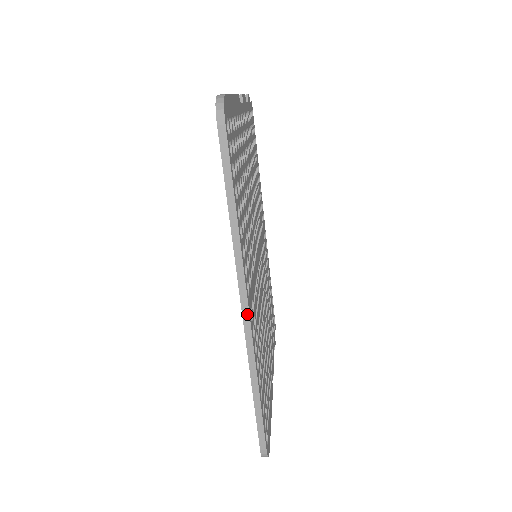
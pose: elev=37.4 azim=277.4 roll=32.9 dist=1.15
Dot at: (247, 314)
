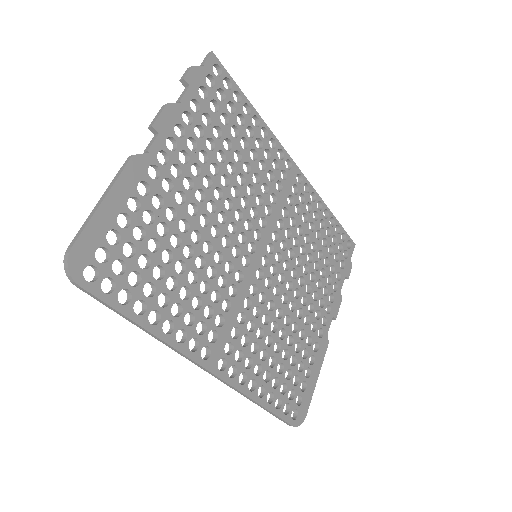
Dot at: (211, 373)
